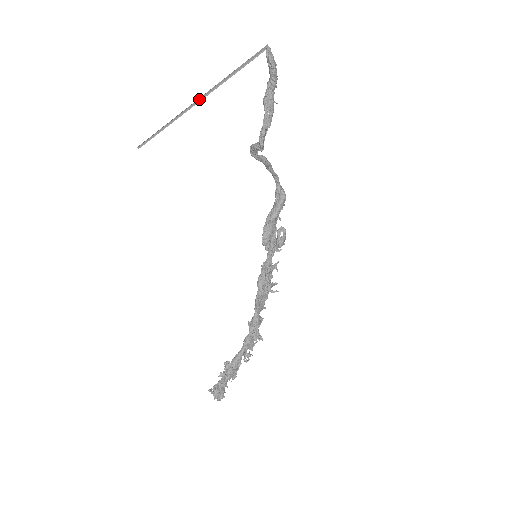
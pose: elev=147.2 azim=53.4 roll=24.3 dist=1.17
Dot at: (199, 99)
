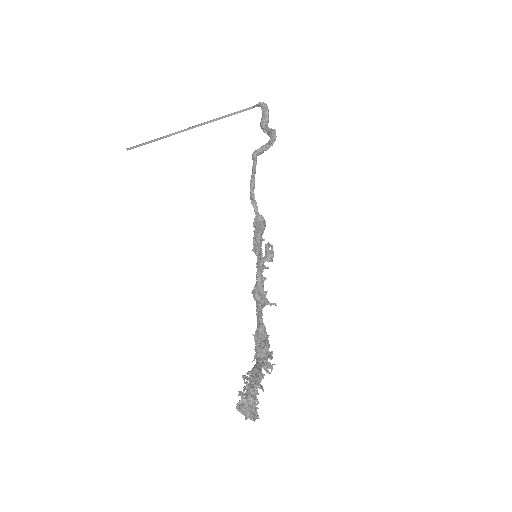
Dot at: (197, 126)
